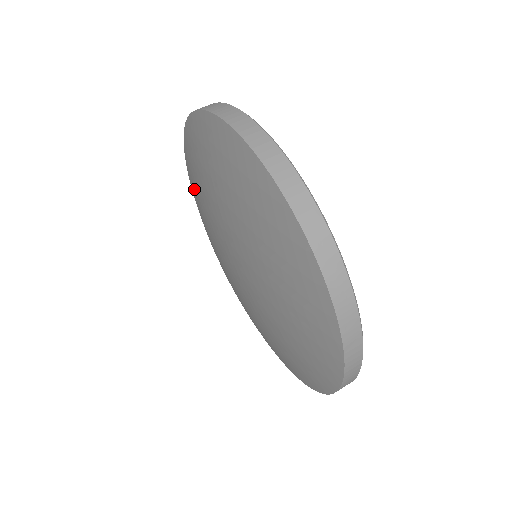
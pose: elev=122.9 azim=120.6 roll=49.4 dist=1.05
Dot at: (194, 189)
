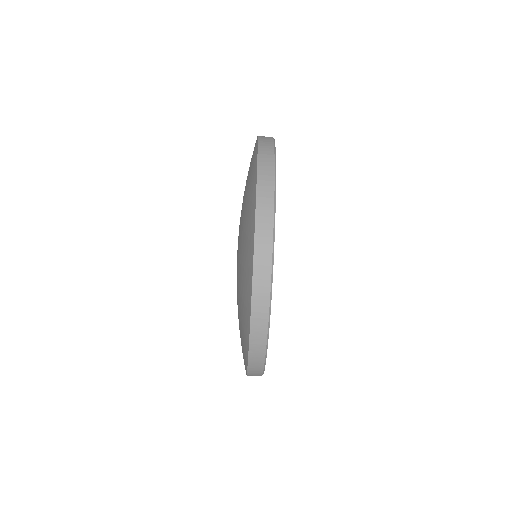
Dot at: occluded
